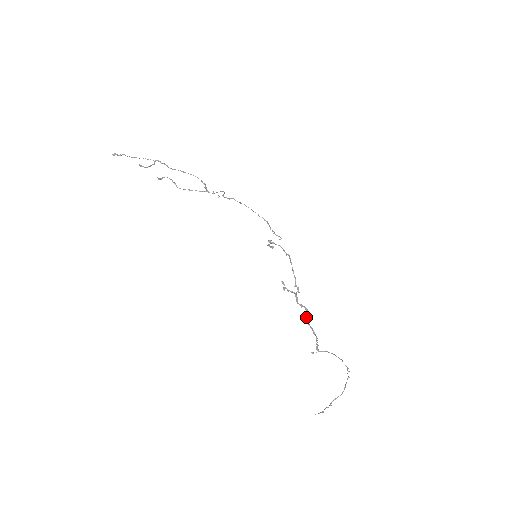
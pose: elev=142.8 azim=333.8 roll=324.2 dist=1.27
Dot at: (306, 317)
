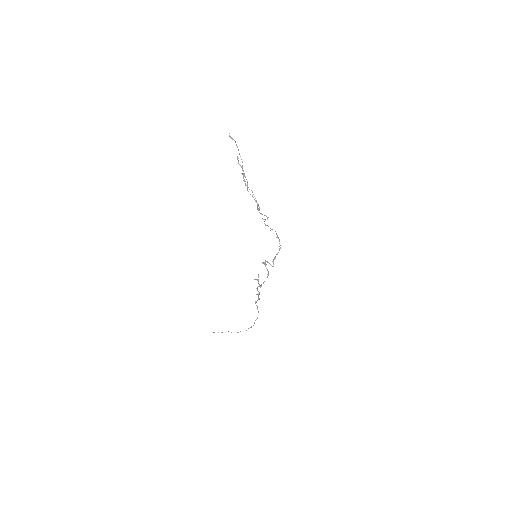
Dot at: (257, 294)
